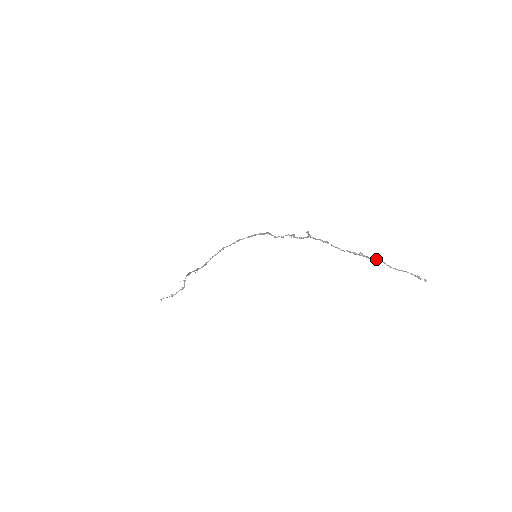
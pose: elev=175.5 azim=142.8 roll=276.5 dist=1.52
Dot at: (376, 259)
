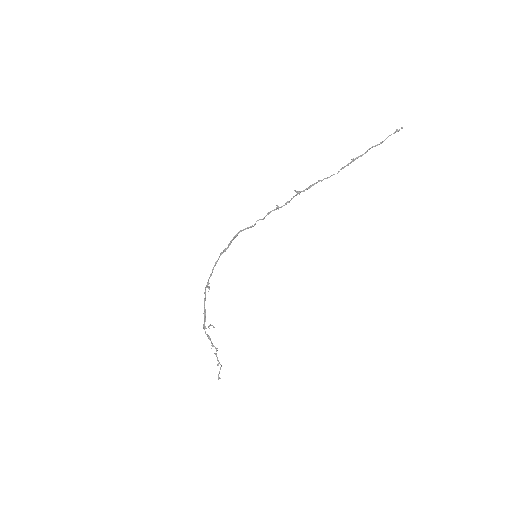
Dot at: (367, 151)
